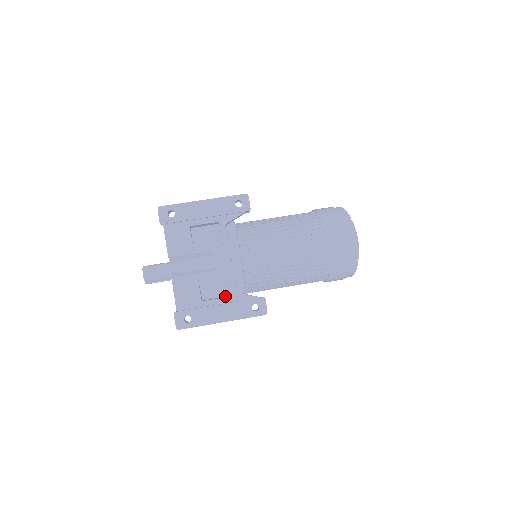
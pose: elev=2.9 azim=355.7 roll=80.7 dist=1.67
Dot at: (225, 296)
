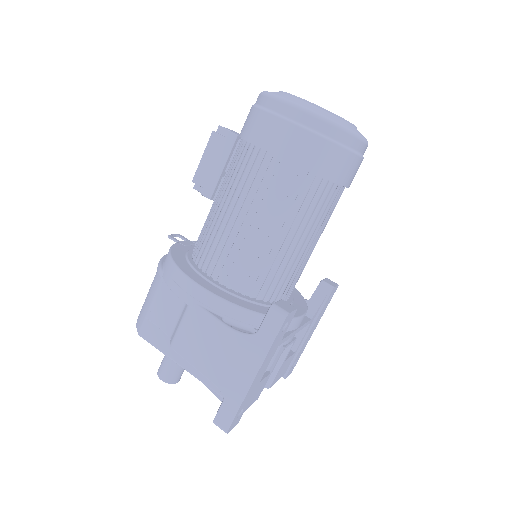
Dot at: occluded
